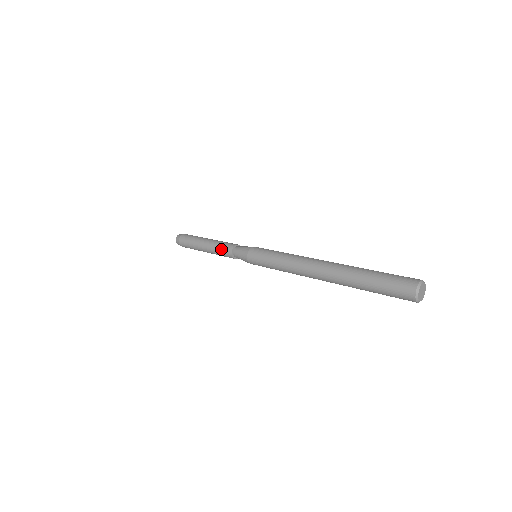
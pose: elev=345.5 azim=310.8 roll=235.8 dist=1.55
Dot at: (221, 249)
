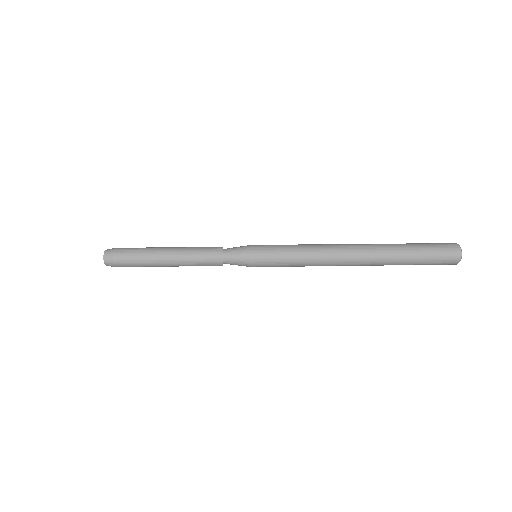
Dot at: (203, 253)
